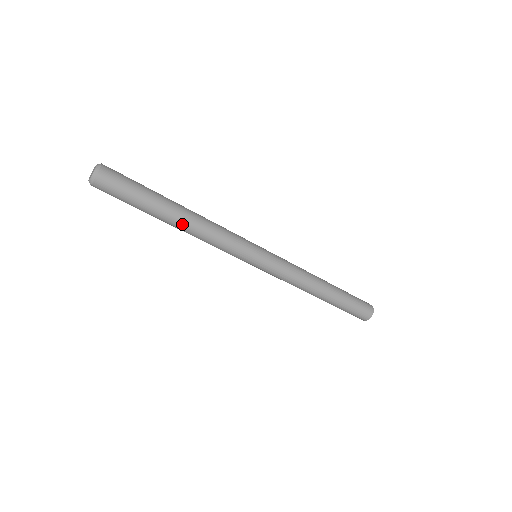
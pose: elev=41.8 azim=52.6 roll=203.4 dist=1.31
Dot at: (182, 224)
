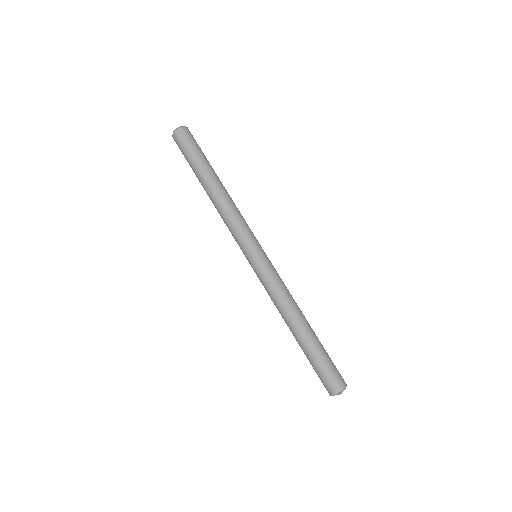
Dot at: (211, 191)
